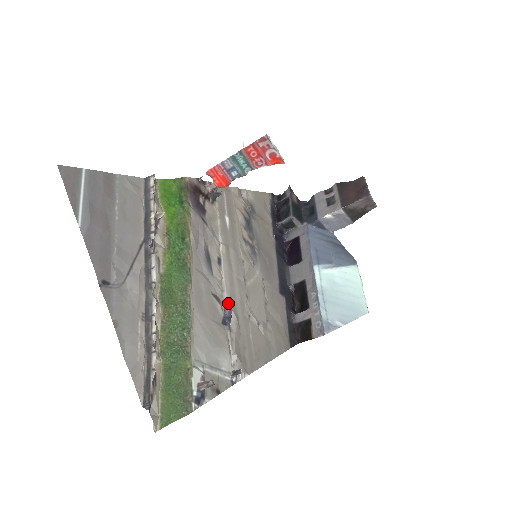
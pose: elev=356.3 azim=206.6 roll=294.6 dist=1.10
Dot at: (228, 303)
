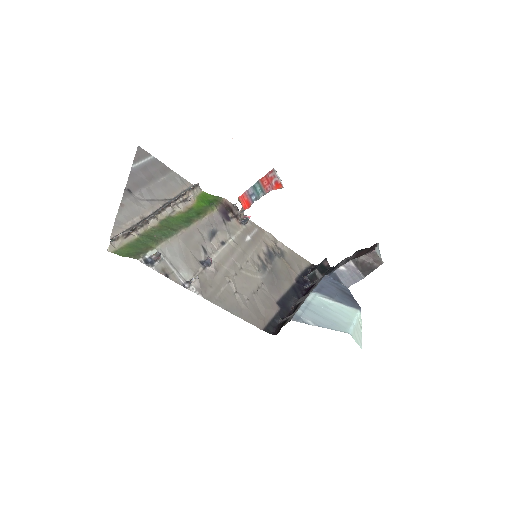
Dot at: (214, 261)
